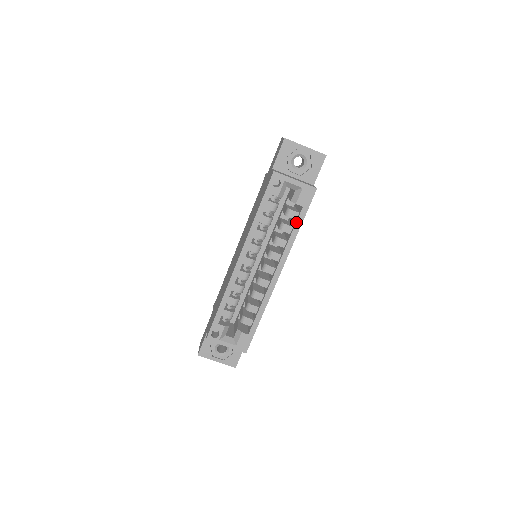
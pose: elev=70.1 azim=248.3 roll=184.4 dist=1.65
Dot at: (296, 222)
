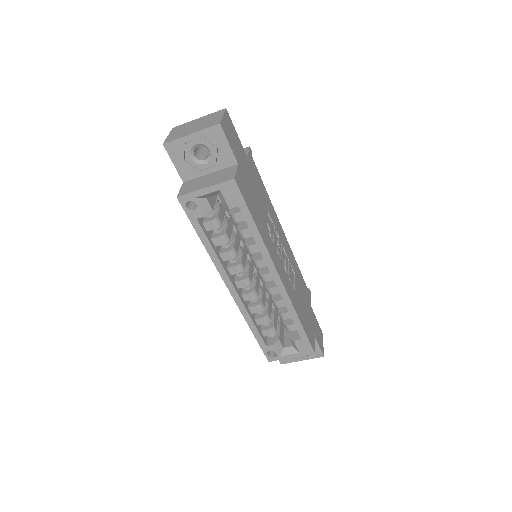
Dot at: occluded
